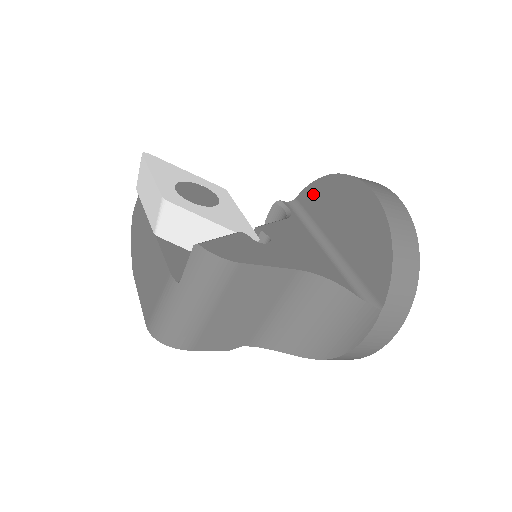
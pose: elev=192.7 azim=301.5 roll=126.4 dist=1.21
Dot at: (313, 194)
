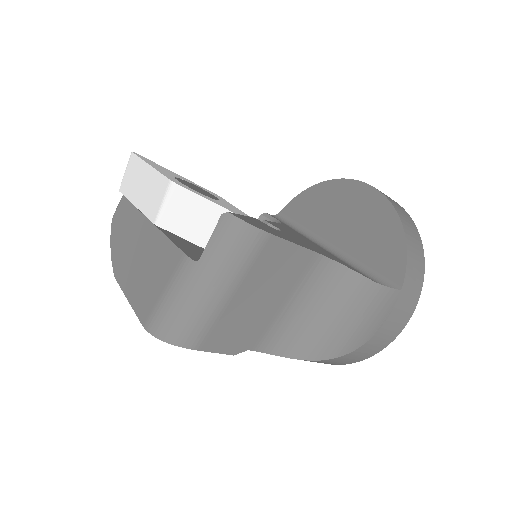
Dot at: (302, 204)
